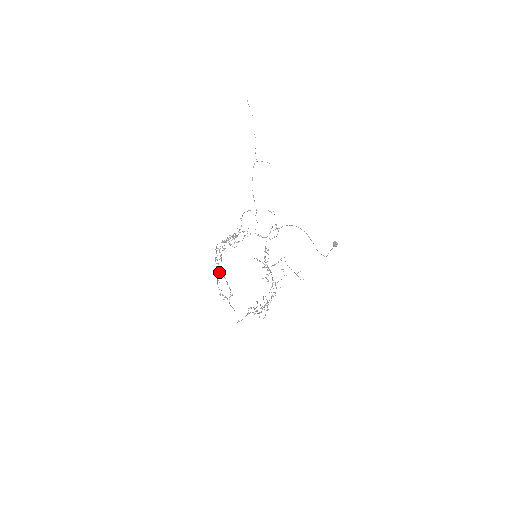
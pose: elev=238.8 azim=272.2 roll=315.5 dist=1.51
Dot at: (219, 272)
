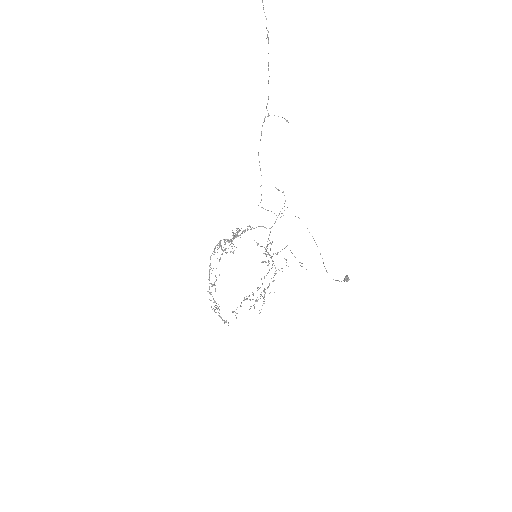
Dot at: (213, 298)
